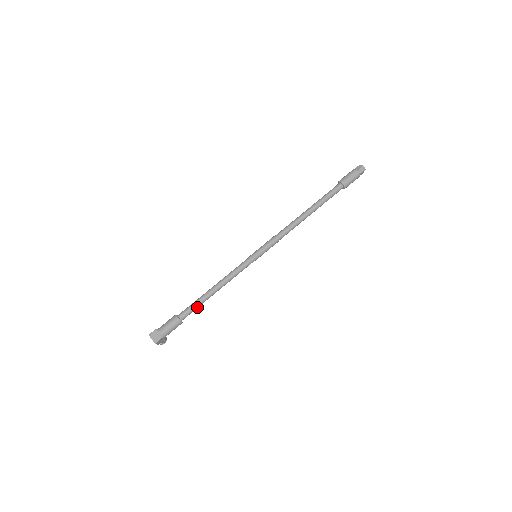
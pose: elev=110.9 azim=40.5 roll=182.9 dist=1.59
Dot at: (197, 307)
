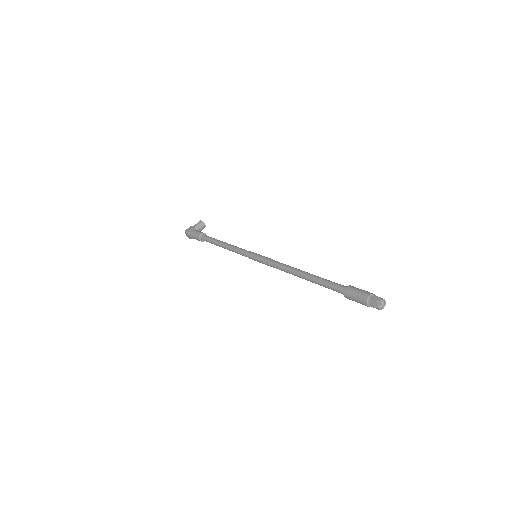
Dot at: occluded
